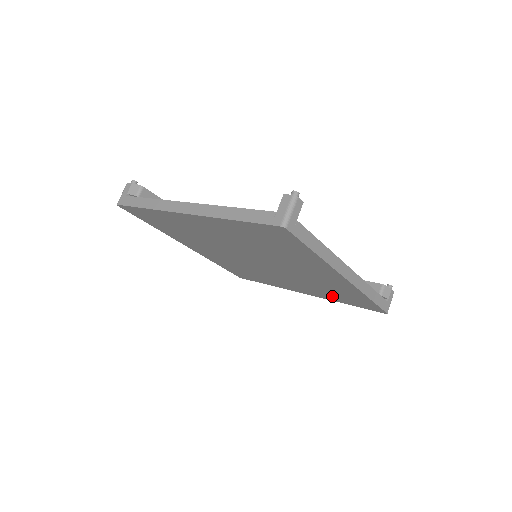
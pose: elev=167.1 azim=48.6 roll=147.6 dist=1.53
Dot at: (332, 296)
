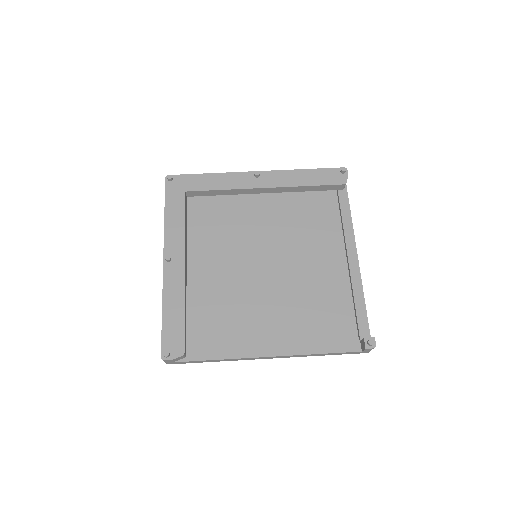
Dot at: occluded
